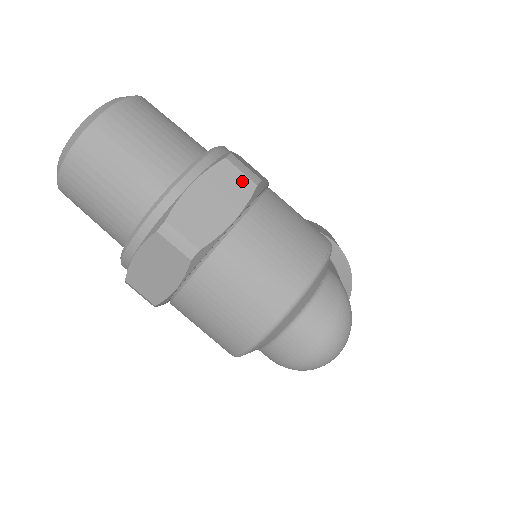
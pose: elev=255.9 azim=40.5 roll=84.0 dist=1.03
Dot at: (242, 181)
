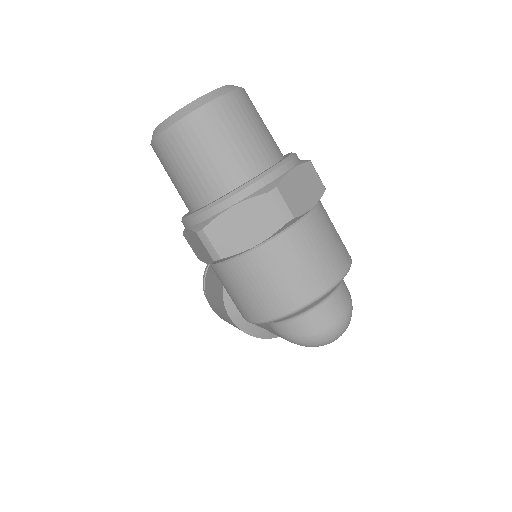
Dot at: (318, 182)
